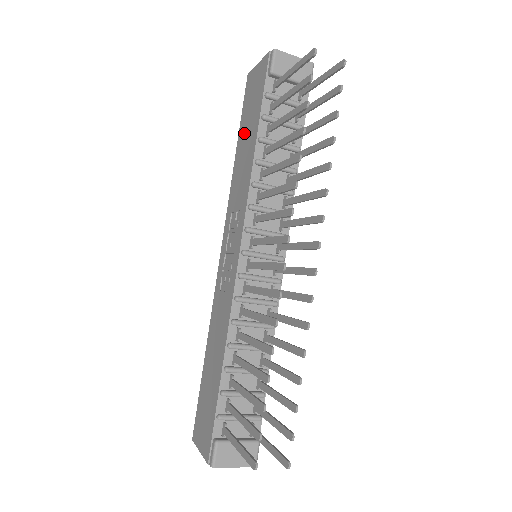
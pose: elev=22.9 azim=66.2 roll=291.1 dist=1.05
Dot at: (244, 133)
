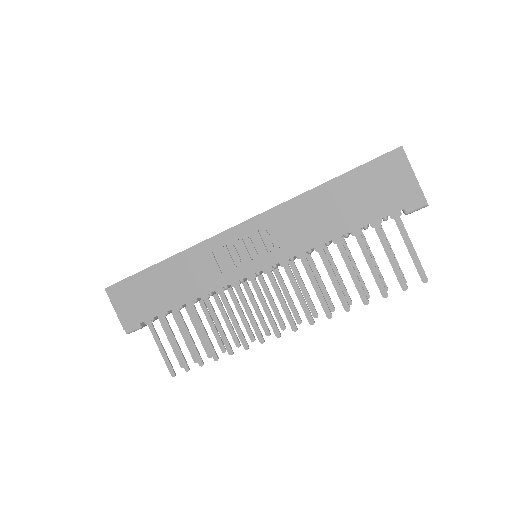
Dot at: (344, 195)
